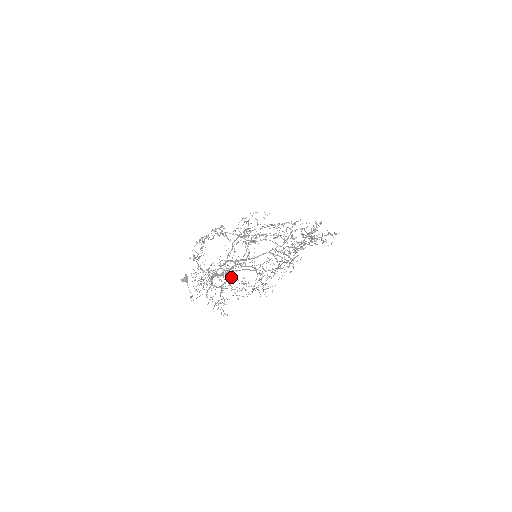
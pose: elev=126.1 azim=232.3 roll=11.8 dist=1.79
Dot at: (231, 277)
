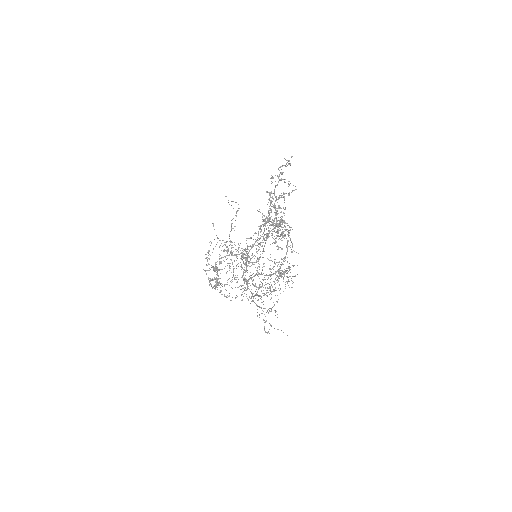
Dot at: occluded
